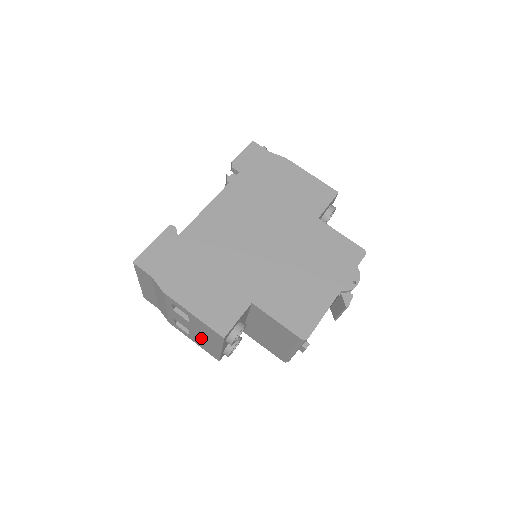
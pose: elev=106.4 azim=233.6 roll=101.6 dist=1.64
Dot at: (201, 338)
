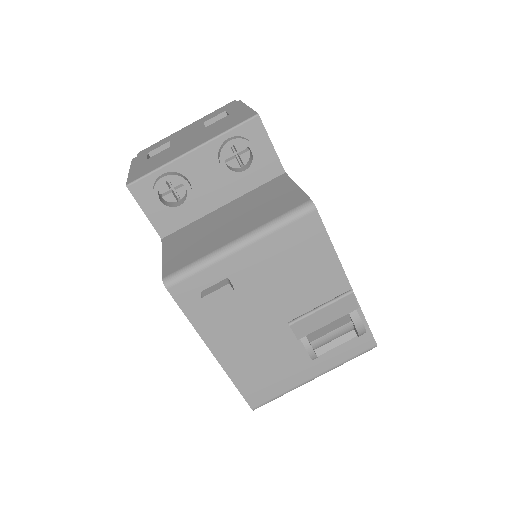
Dot at: (177, 148)
